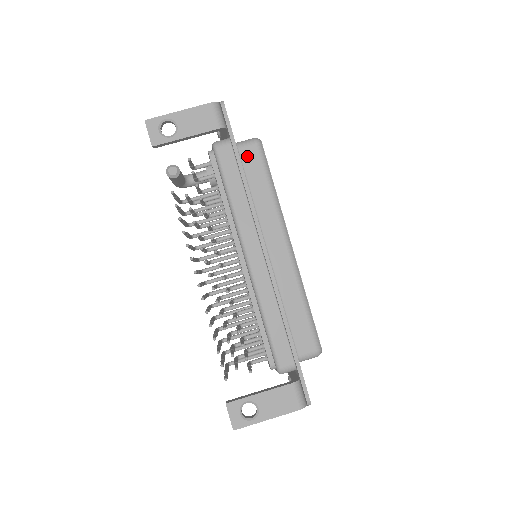
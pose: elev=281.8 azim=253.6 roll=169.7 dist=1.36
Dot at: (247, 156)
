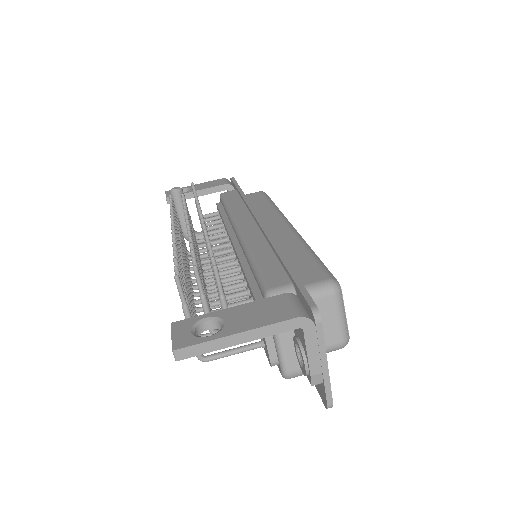
Dot at: (250, 196)
